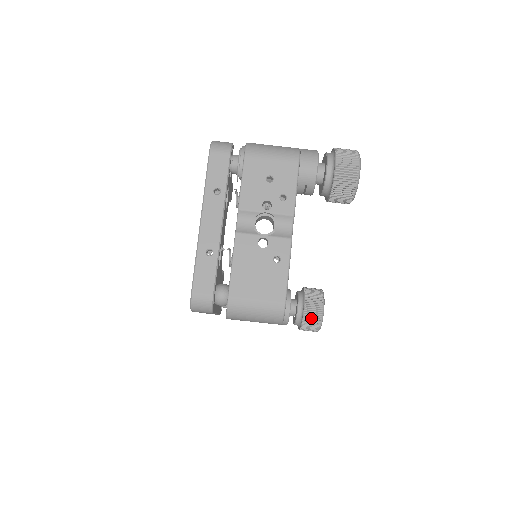
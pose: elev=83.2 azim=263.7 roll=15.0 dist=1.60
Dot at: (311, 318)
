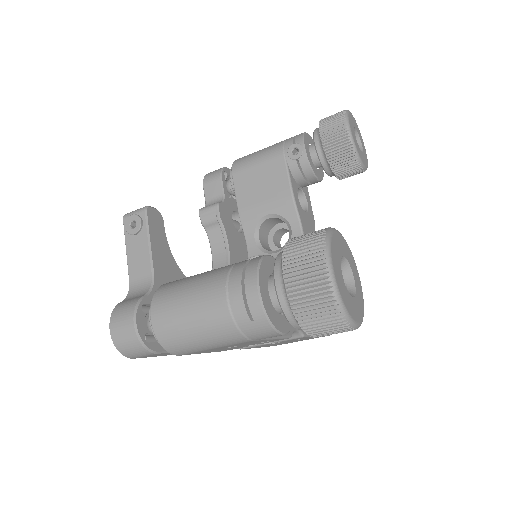
Dot at: occluded
